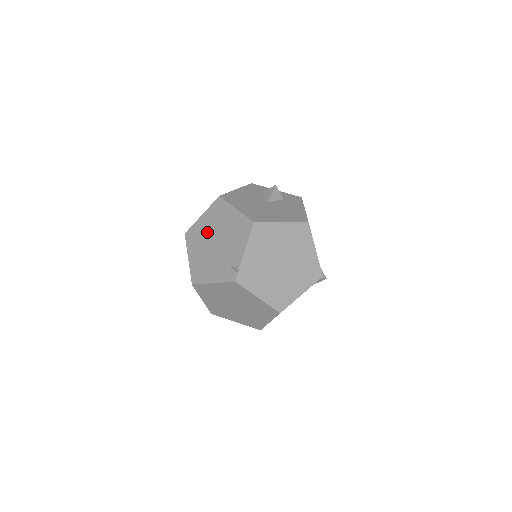
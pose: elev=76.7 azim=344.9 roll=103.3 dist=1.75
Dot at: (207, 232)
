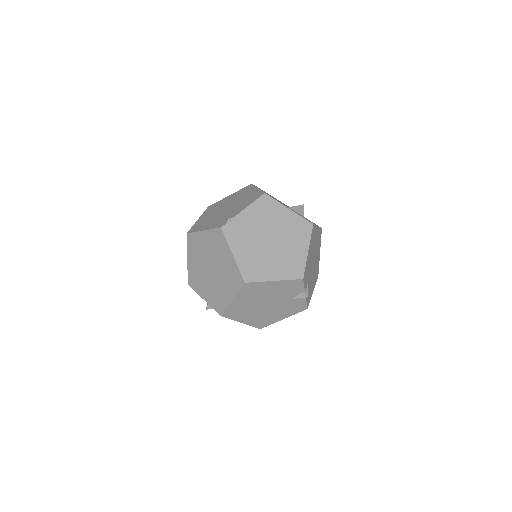
Dot at: (225, 203)
